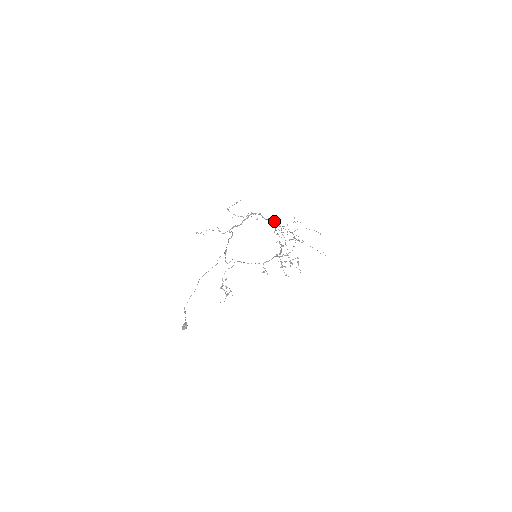
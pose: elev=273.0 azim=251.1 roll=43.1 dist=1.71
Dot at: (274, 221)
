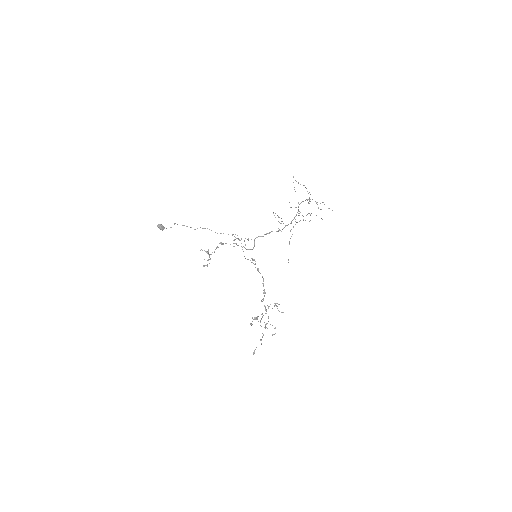
Dot at: occluded
